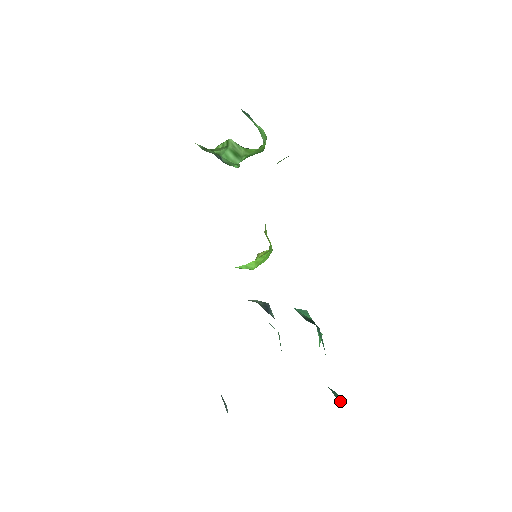
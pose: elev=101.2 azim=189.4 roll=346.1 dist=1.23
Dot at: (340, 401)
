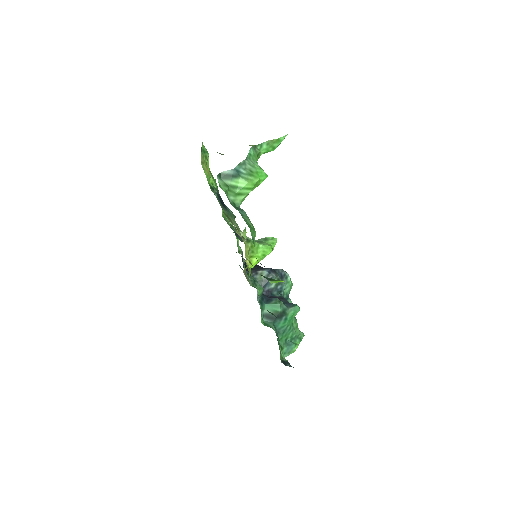
Dot at: (287, 355)
